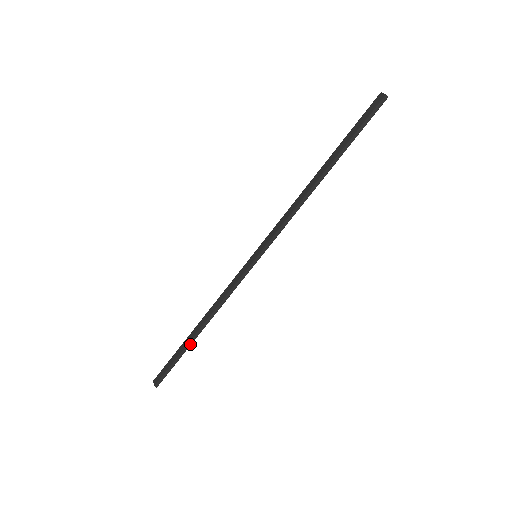
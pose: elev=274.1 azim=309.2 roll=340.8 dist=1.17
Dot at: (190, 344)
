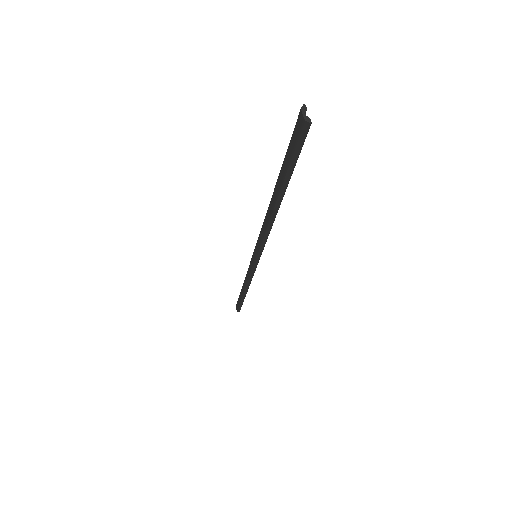
Dot at: (244, 298)
